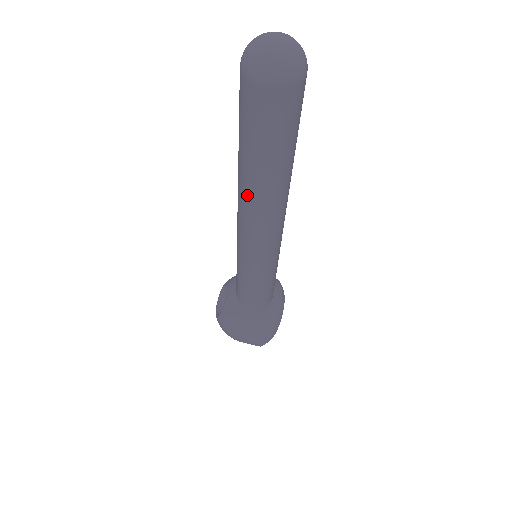
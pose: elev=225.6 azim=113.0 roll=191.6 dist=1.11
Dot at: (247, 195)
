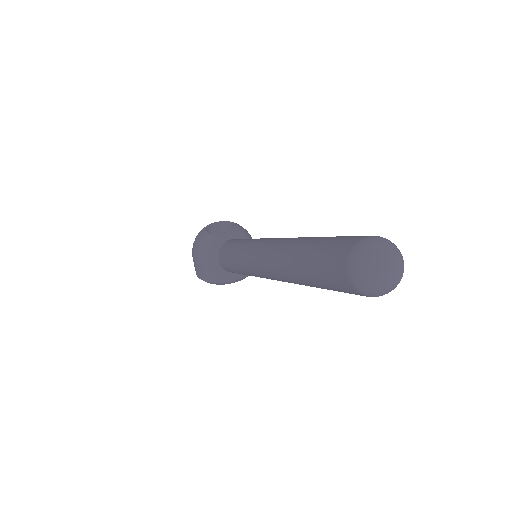
Dot at: (283, 254)
